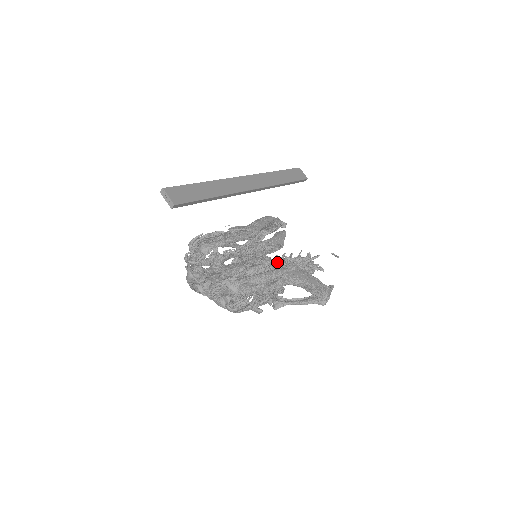
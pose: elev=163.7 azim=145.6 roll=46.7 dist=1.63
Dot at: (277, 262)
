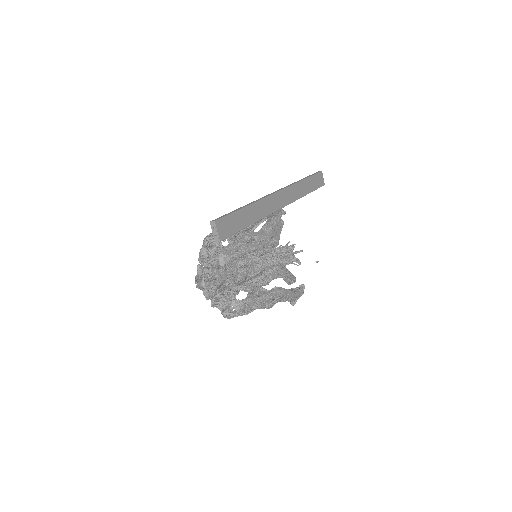
Dot at: (272, 266)
